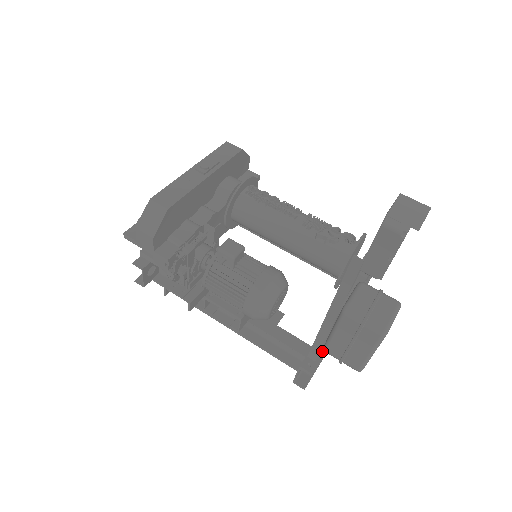
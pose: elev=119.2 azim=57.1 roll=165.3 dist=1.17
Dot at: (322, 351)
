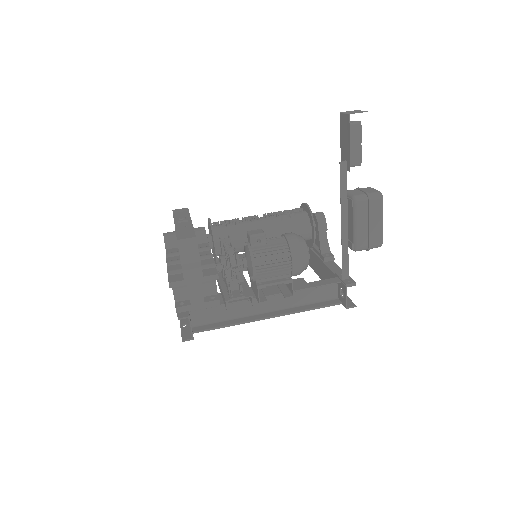
Dot at: occluded
